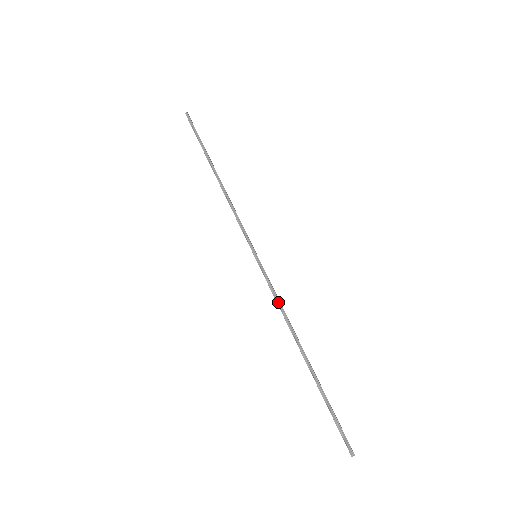
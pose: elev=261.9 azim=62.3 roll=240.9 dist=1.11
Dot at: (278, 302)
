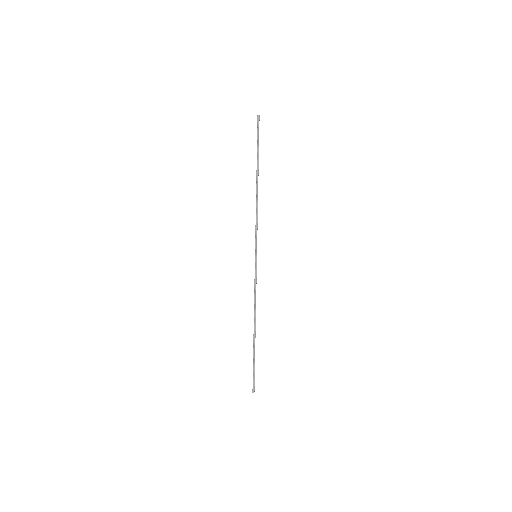
Dot at: (255, 293)
